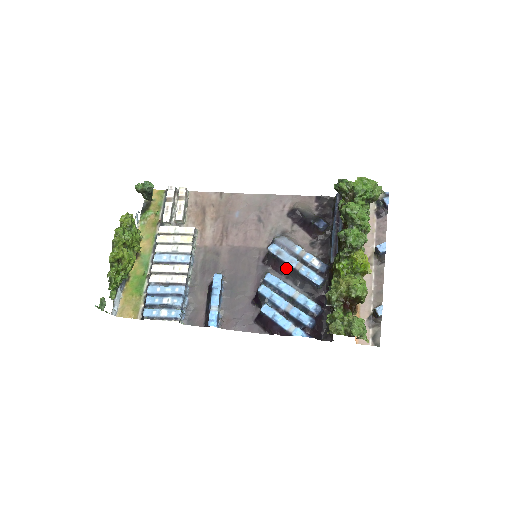
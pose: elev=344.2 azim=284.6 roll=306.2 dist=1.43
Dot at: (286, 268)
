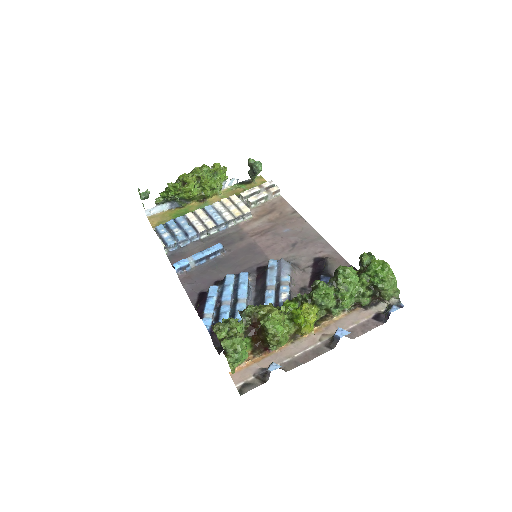
Dot at: (263, 282)
